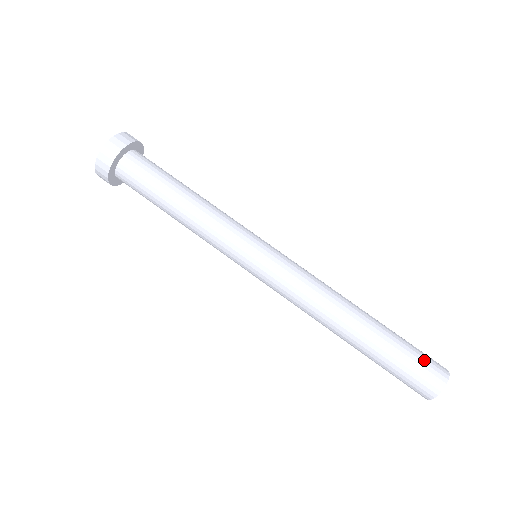
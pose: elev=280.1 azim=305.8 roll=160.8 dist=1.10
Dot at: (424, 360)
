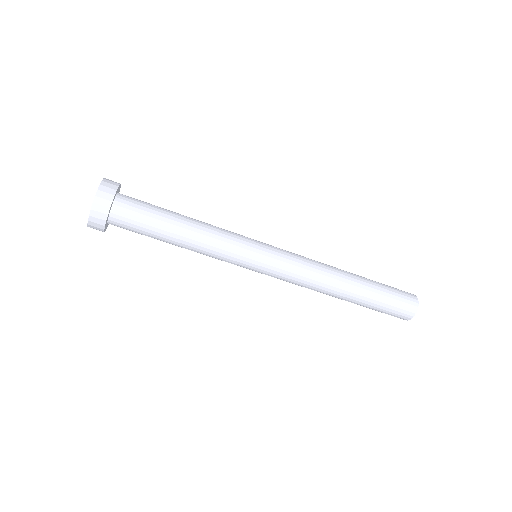
Dot at: (400, 296)
